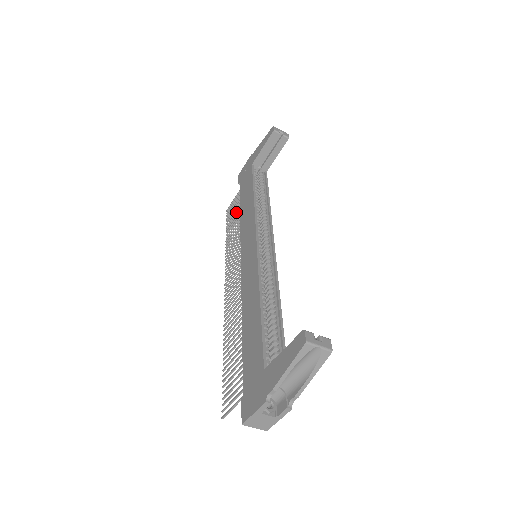
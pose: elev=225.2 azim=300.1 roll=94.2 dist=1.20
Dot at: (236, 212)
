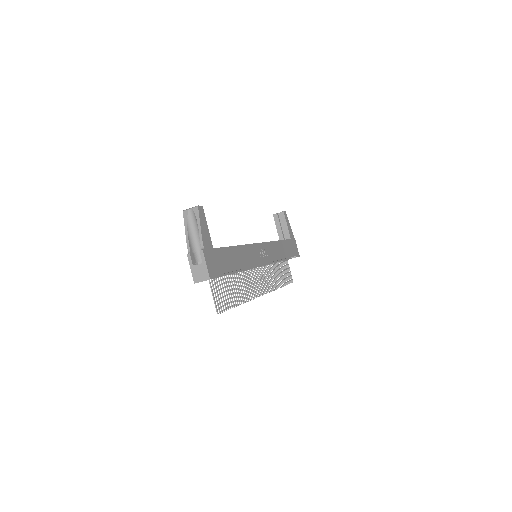
Dot at: (283, 270)
